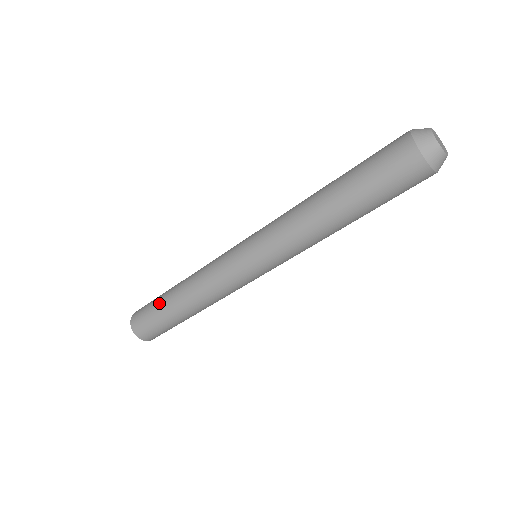
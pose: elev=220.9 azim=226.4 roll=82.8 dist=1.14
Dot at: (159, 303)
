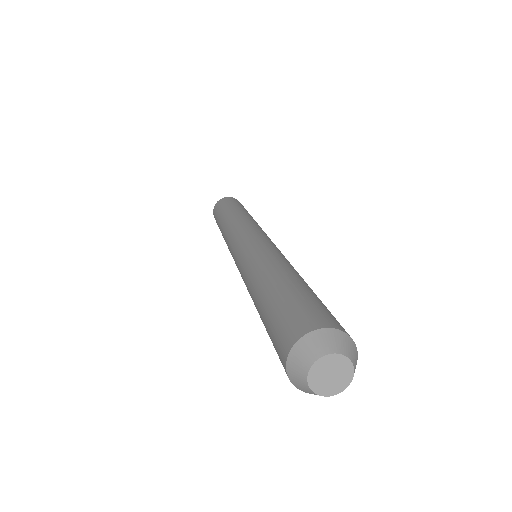
Dot at: occluded
